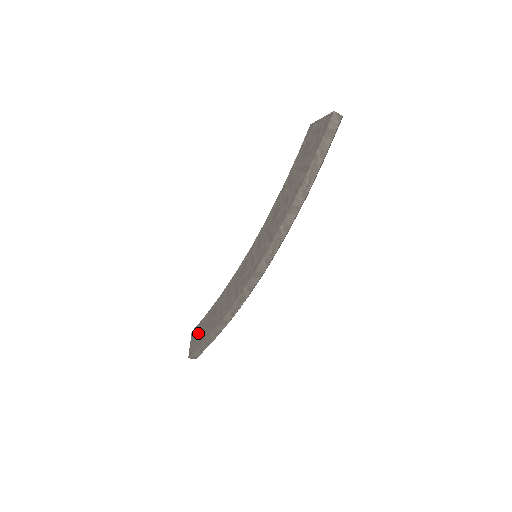
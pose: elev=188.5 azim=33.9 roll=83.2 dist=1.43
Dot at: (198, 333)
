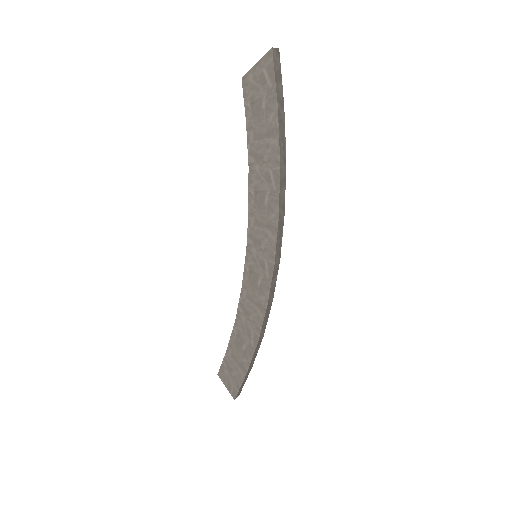
Dot at: (230, 371)
